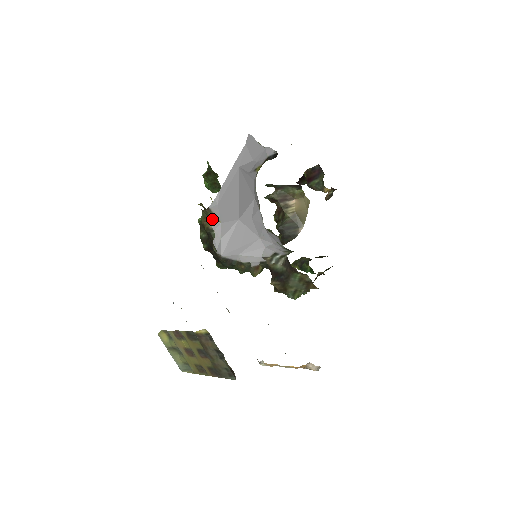
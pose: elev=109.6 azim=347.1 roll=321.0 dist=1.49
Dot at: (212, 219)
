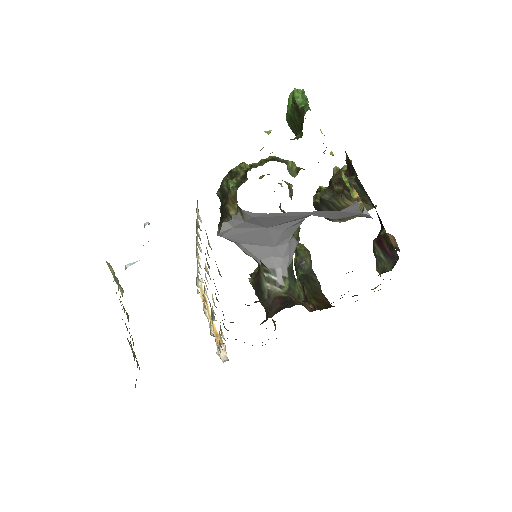
Dot at: (238, 214)
